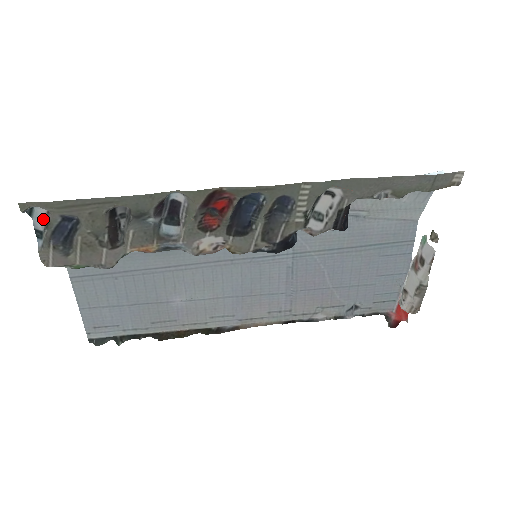
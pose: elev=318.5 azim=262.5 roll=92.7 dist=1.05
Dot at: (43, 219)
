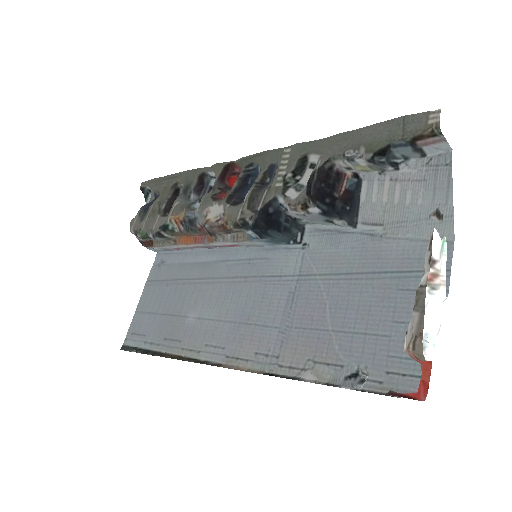
Dot at: occluded
